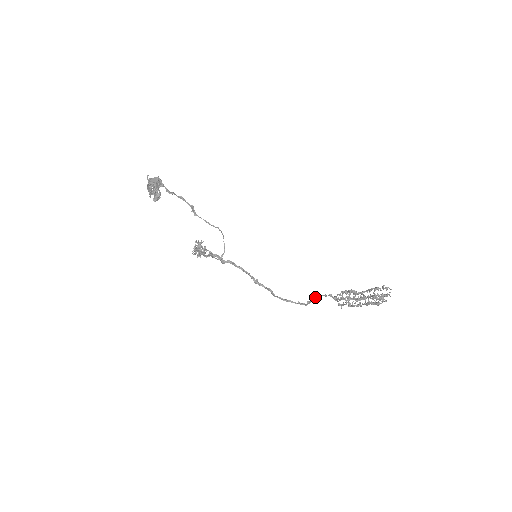
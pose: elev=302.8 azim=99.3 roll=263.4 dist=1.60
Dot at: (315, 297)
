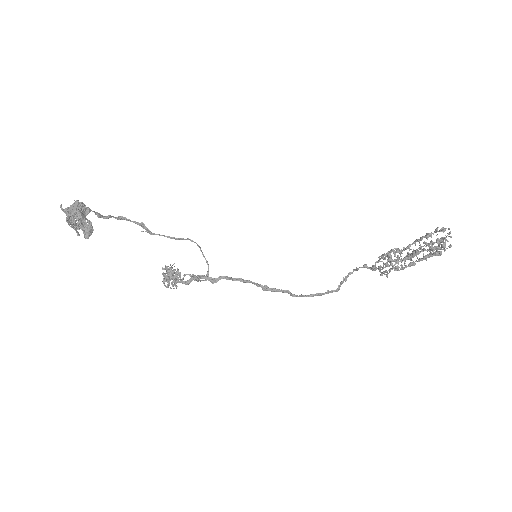
Dot at: (345, 276)
